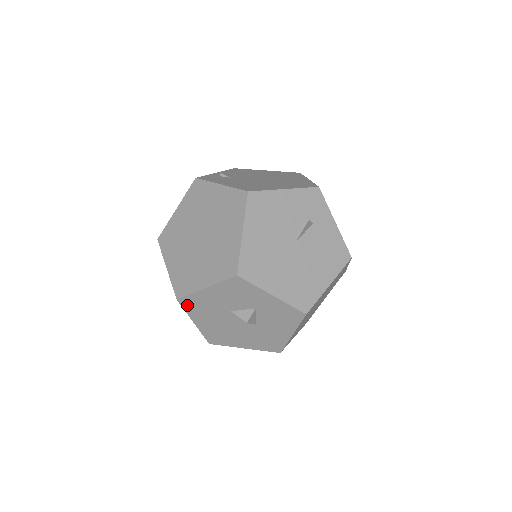
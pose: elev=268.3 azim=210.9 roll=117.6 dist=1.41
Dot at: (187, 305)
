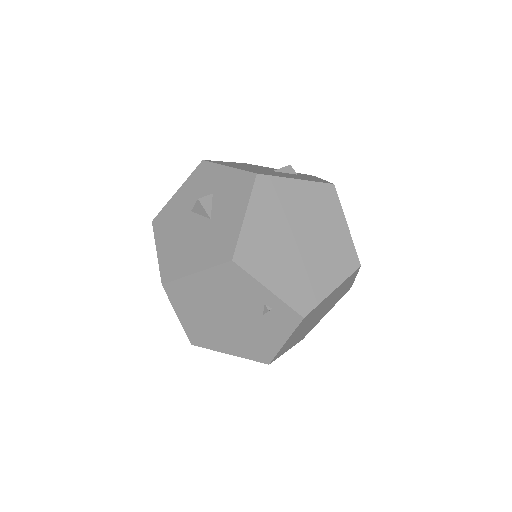
Dot at: (158, 225)
